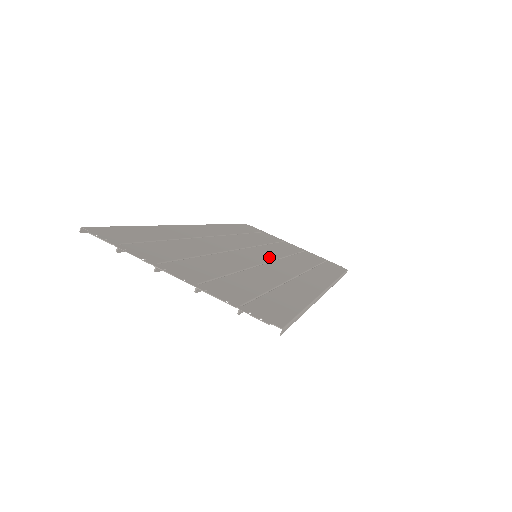
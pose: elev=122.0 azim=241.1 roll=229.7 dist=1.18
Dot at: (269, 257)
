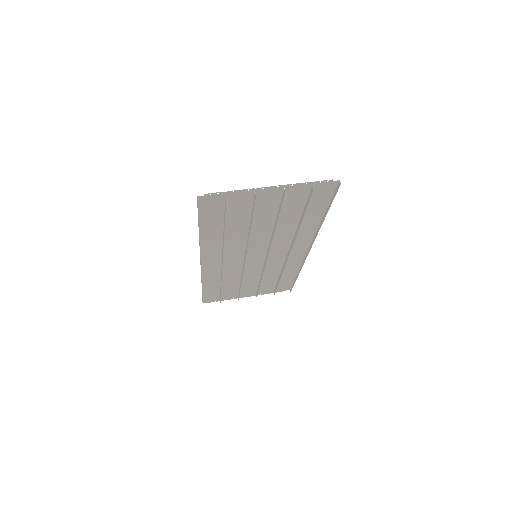
Dot at: (261, 259)
